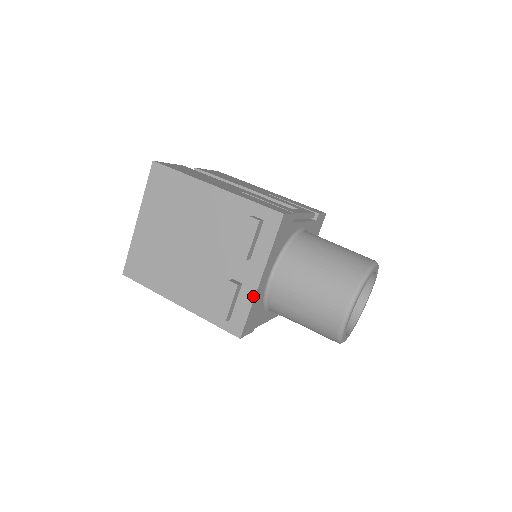
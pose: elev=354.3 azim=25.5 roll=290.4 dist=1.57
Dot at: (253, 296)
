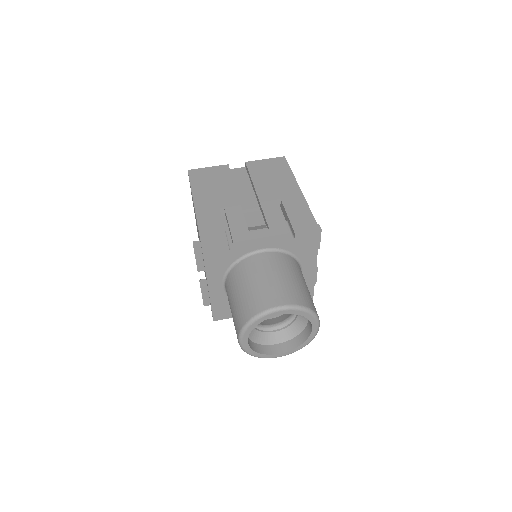
Dot at: (209, 297)
